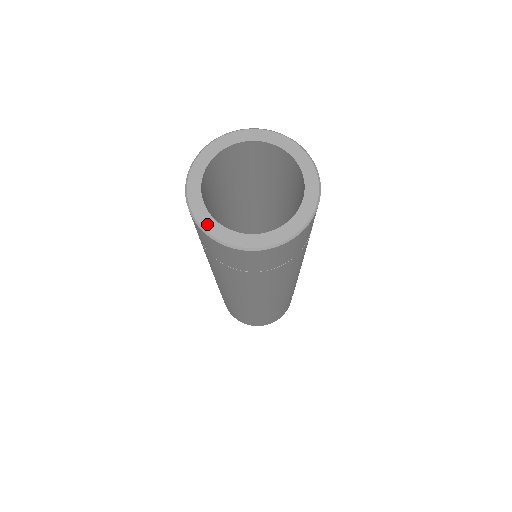
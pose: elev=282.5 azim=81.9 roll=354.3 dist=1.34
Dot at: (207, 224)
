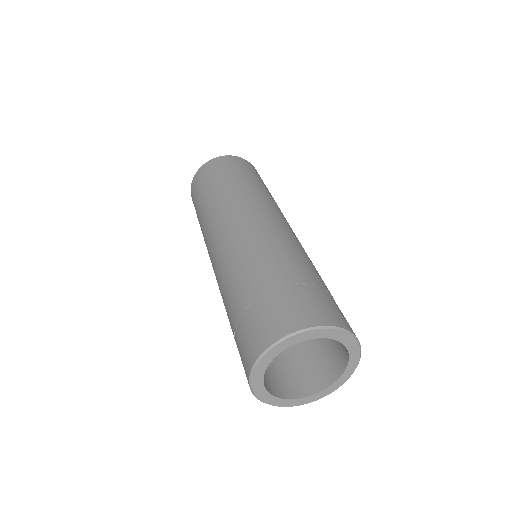
Dot at: (272, 402)
